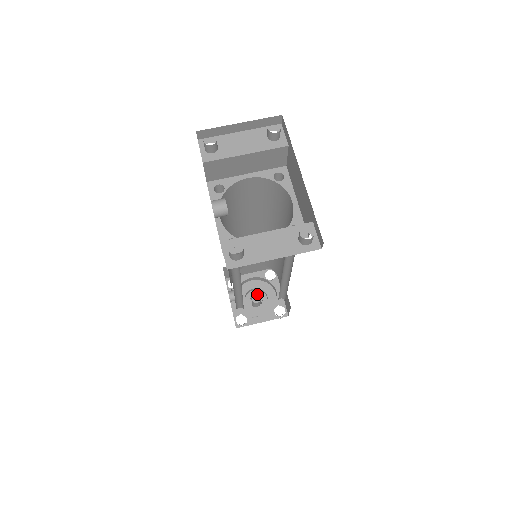
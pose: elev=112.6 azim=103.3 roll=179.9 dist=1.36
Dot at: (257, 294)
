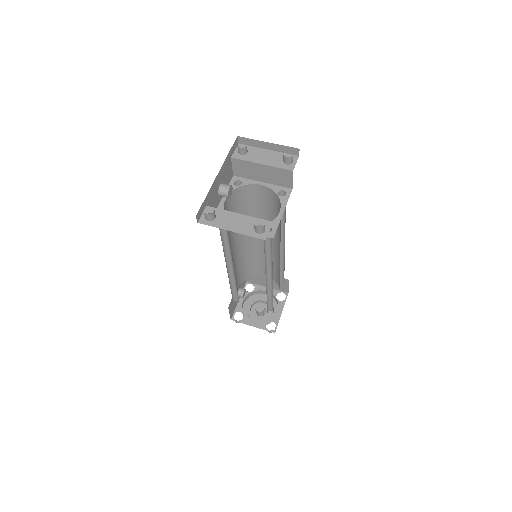
Dot at: occluded
